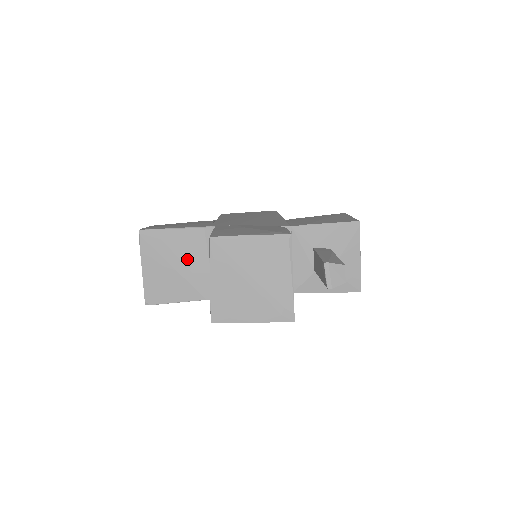
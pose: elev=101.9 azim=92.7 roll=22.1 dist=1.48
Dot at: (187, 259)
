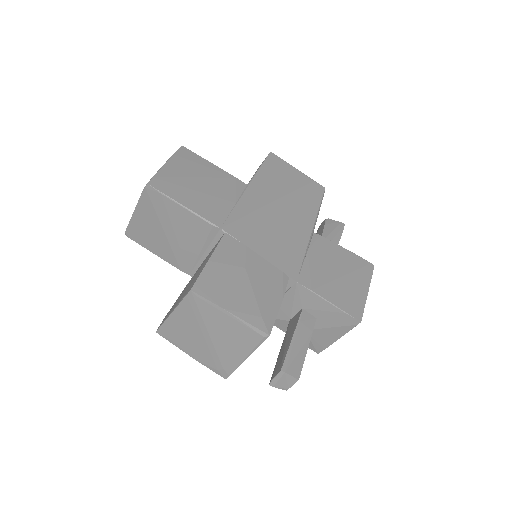
Dot at: (181, 235)
